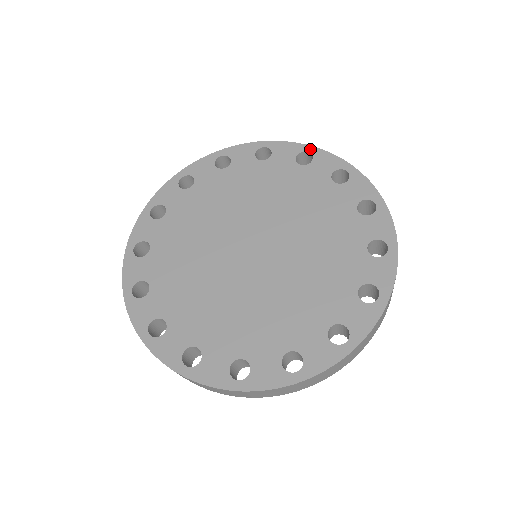
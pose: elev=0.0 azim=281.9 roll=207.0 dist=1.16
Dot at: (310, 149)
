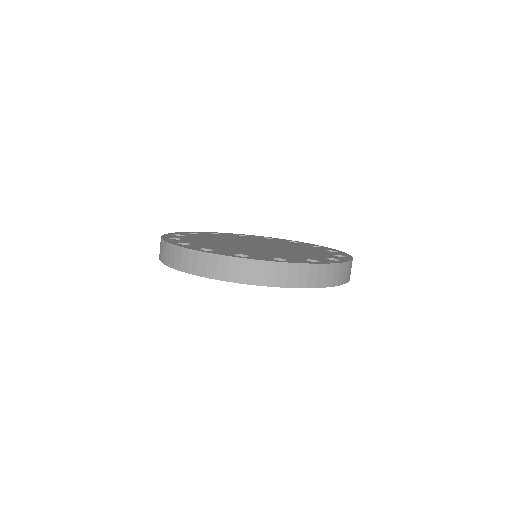
Dot at: (240, 234)
